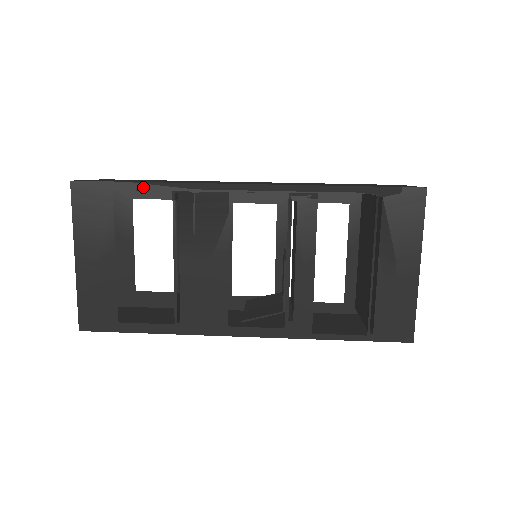
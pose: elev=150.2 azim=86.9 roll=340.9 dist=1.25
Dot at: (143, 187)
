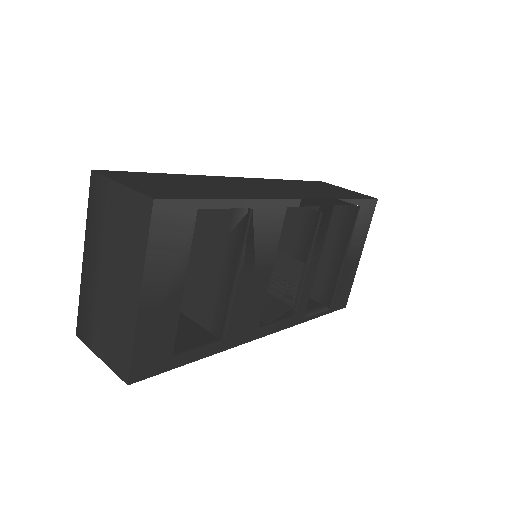
Dot at: (226, 205)
